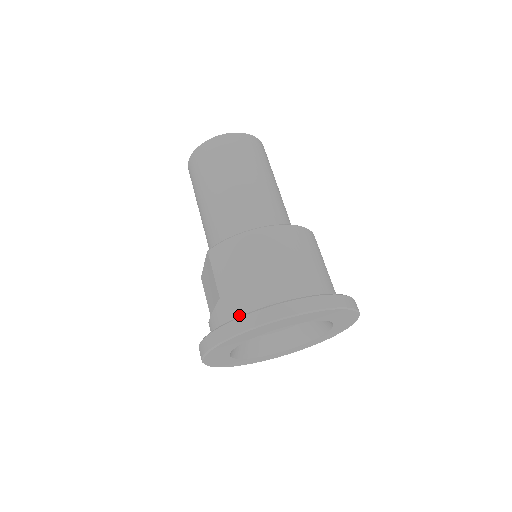
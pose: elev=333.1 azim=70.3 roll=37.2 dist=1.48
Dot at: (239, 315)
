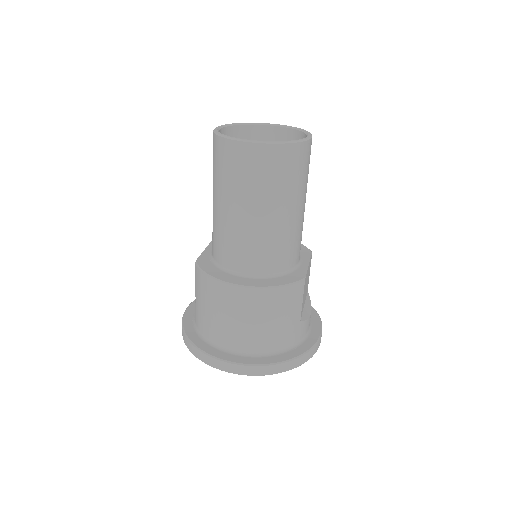
Dot at: (200, 330)
